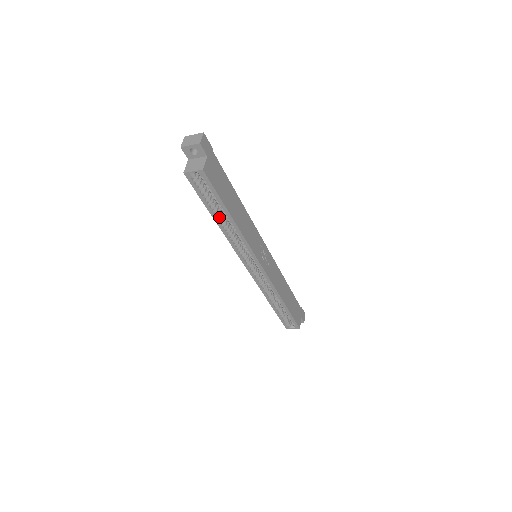
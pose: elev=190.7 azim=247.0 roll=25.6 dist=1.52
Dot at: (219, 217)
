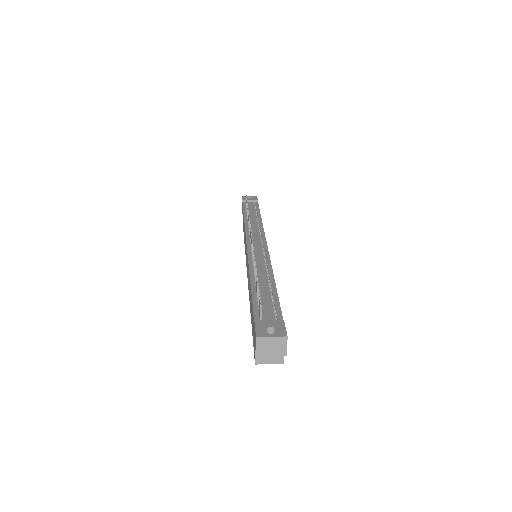
Dot at: occluded
